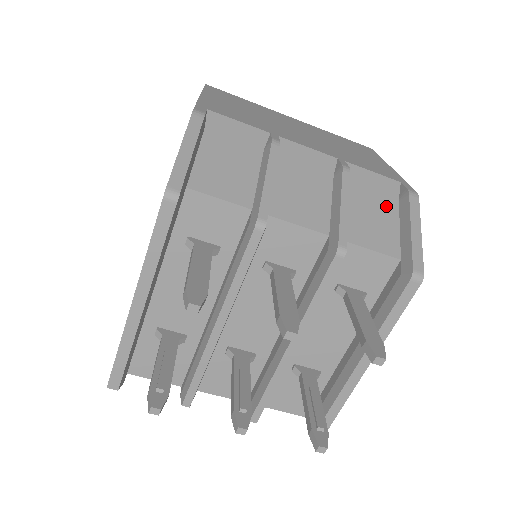
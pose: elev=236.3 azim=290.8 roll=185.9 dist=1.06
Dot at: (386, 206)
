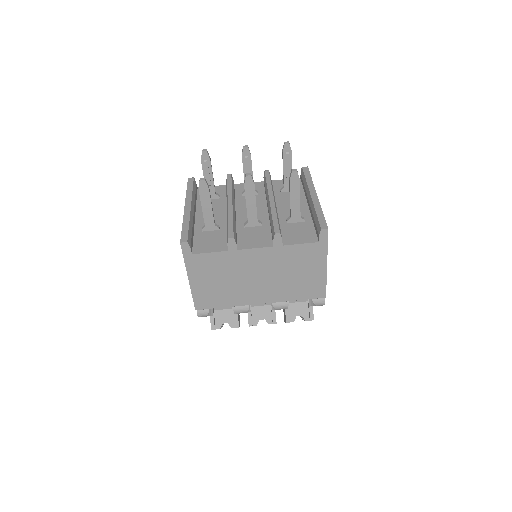
Dot at: occluded
